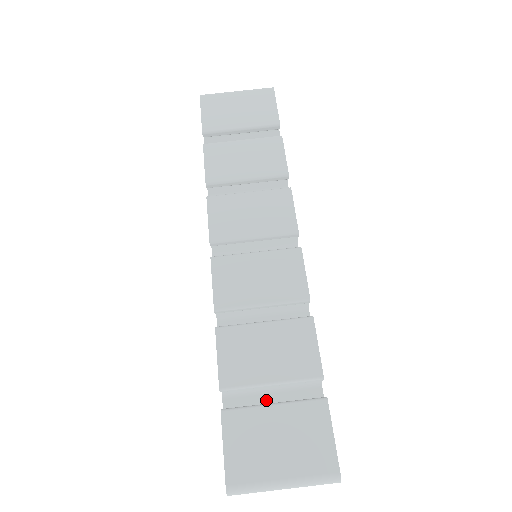
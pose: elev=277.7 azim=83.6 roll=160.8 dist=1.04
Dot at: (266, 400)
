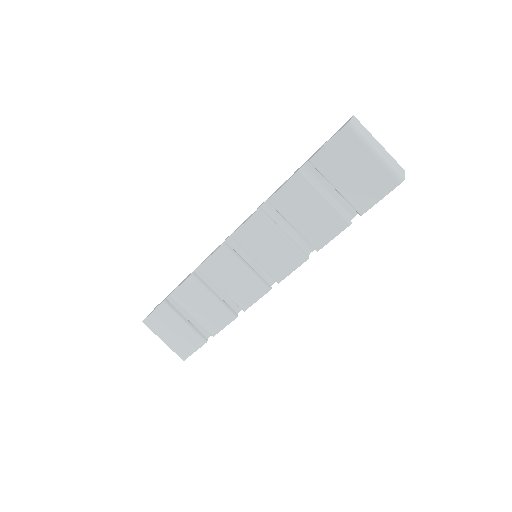
Dot at: occluded
